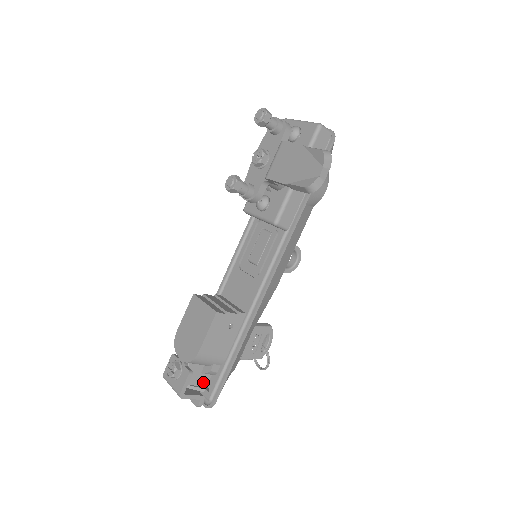
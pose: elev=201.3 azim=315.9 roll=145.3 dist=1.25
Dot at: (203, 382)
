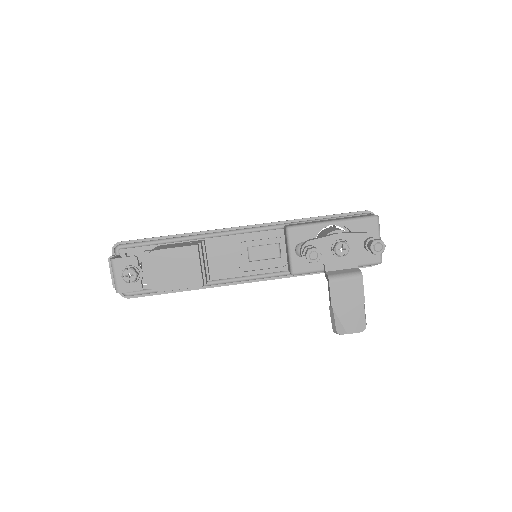
Dot at: occluded
